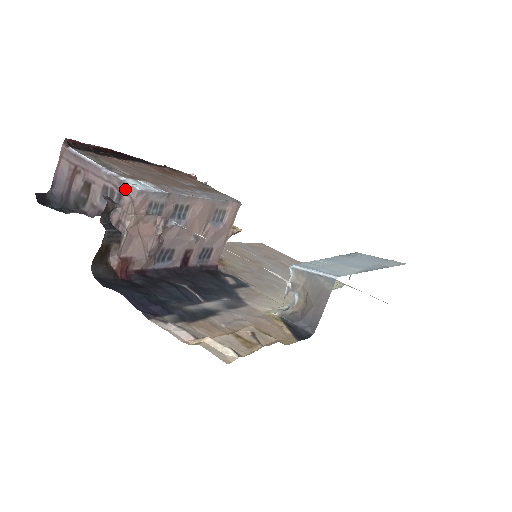
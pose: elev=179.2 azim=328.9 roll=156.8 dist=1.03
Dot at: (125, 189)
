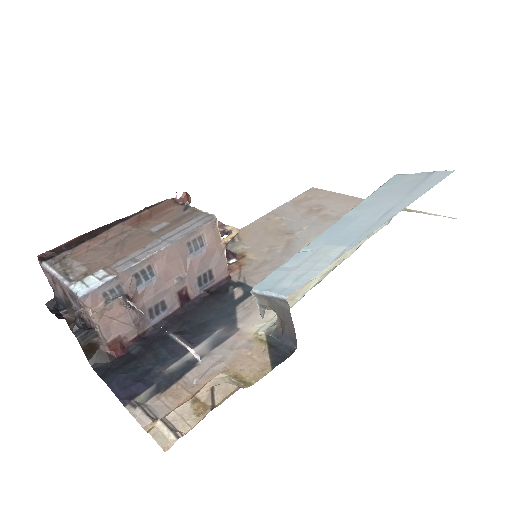
Dot at: (76, 296)
